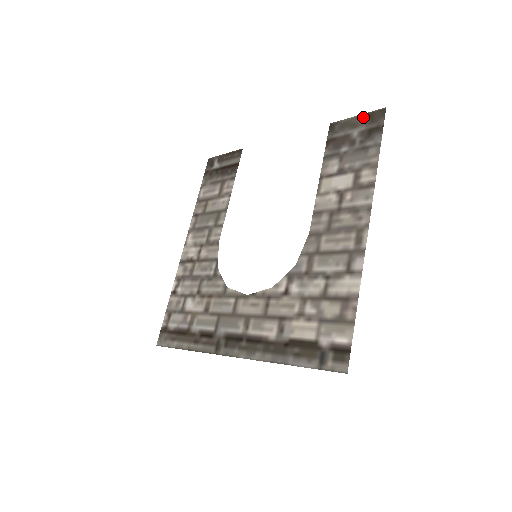
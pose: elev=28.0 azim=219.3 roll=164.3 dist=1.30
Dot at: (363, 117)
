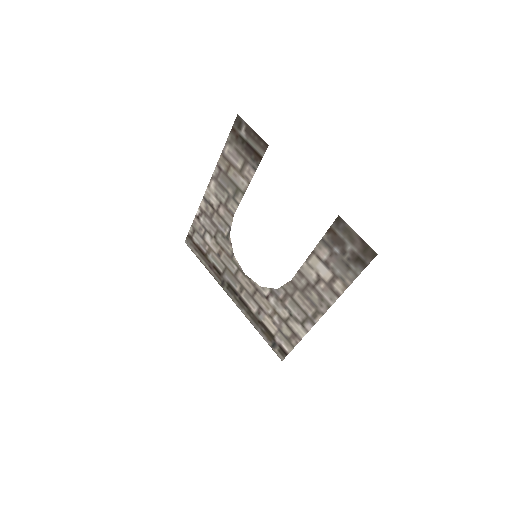
Dot at: (361, 242)
